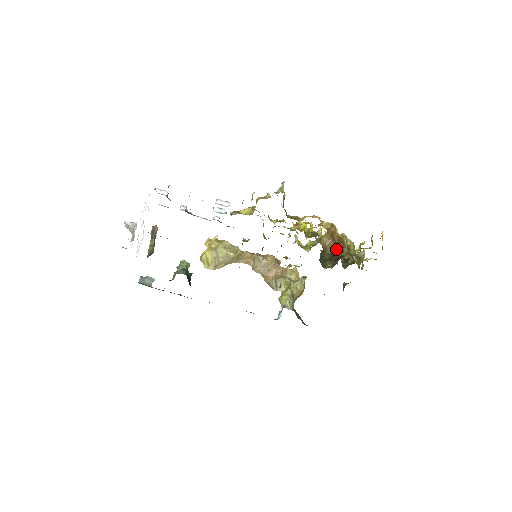
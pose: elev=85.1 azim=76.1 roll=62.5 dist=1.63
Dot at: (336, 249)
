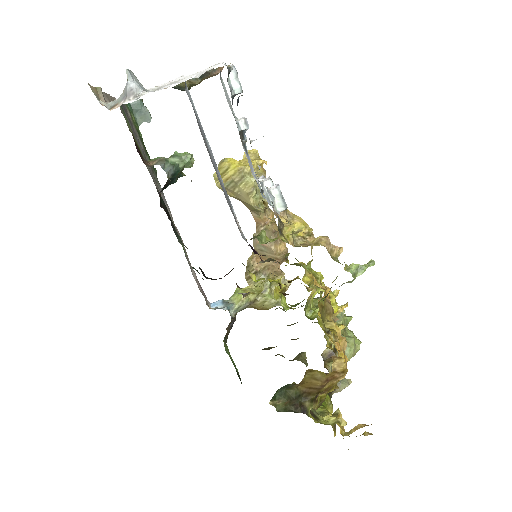
Dot at: (312, 393)
